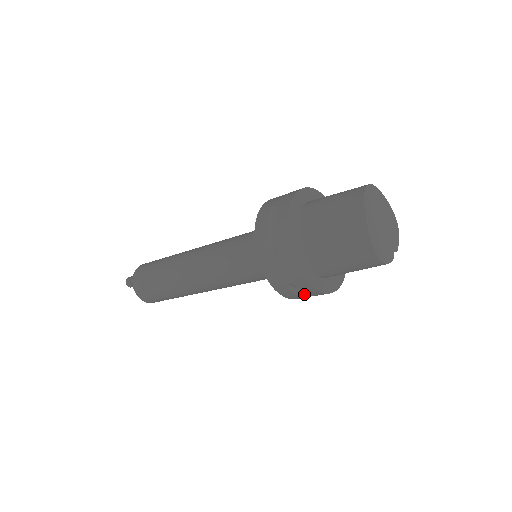
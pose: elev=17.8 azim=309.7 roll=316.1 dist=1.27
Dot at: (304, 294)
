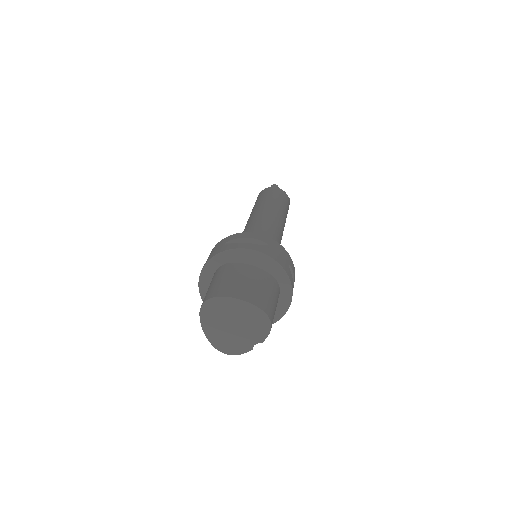
Dot at: occluded
